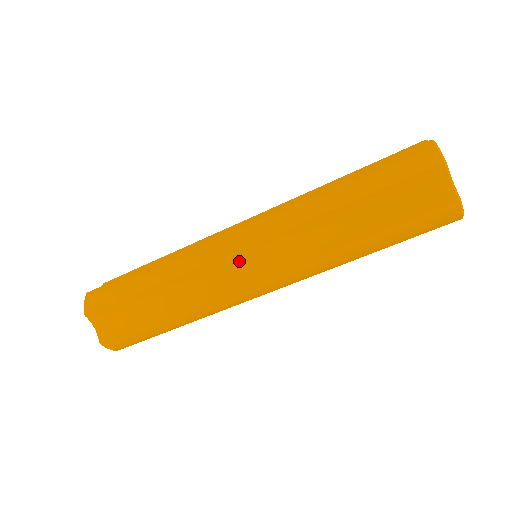
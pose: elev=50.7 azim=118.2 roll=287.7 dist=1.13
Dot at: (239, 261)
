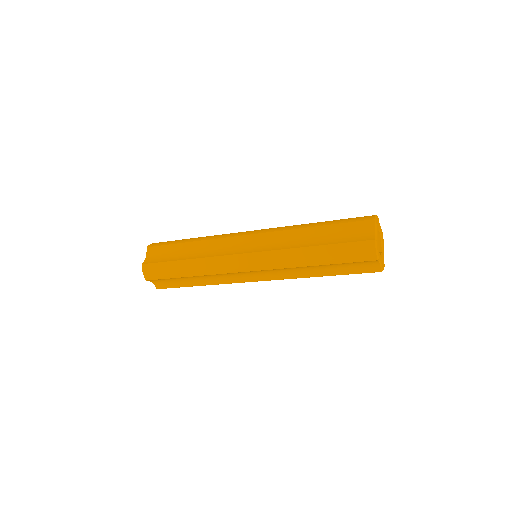
Dot at: (247, 273)
